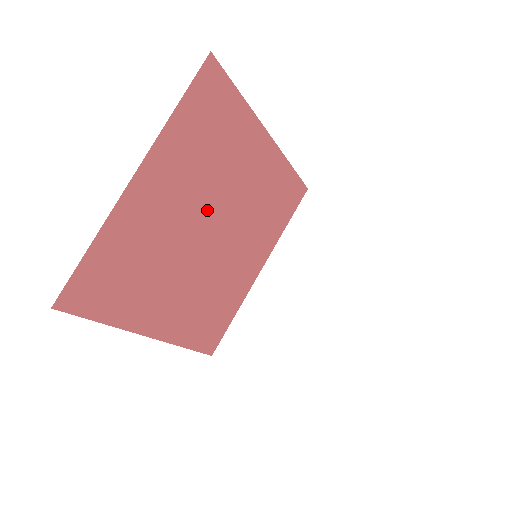
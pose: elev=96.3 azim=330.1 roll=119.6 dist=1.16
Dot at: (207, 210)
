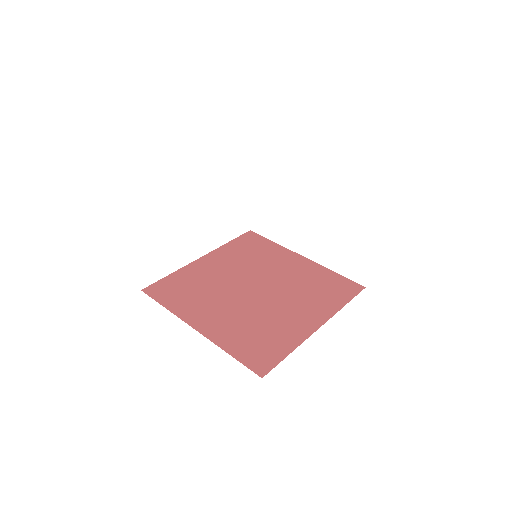
Dot at: (251, 278)
